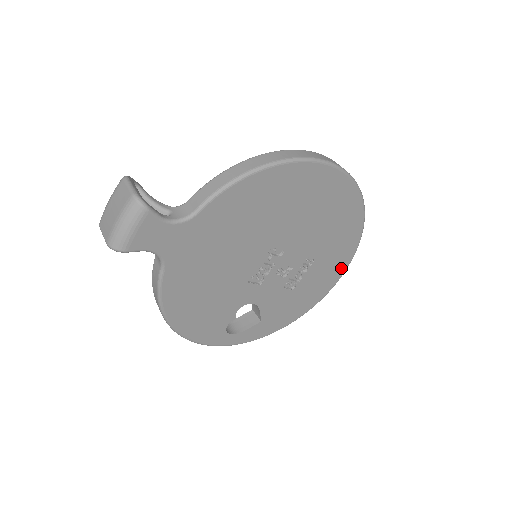
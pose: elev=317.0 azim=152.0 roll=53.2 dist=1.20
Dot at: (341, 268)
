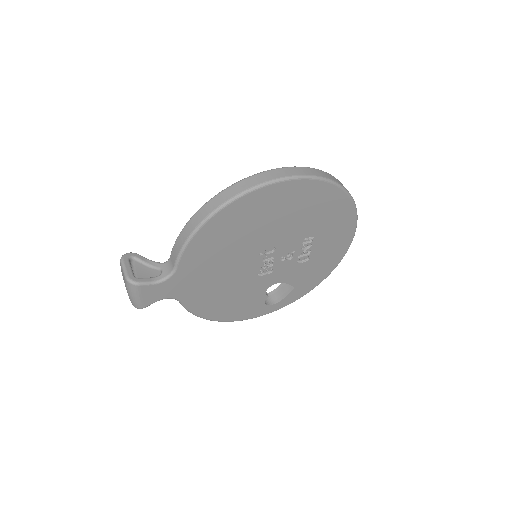
Dot at: (349, 226)
